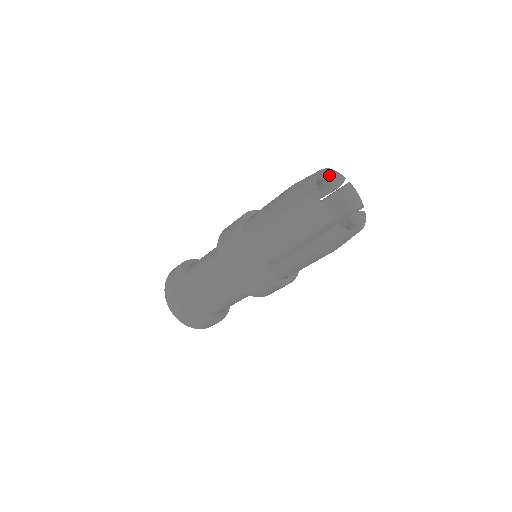
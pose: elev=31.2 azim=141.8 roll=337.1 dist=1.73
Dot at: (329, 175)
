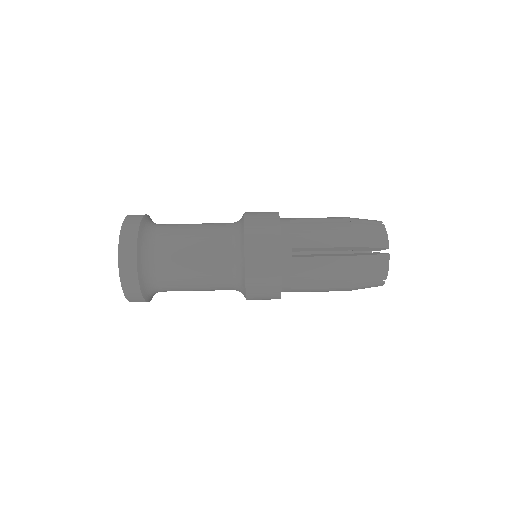
Dot at: occluded
